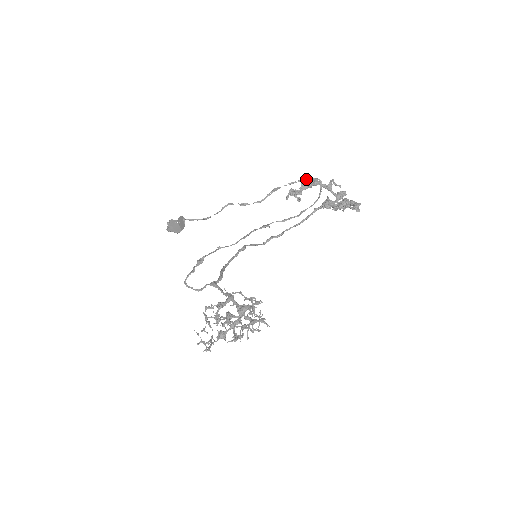
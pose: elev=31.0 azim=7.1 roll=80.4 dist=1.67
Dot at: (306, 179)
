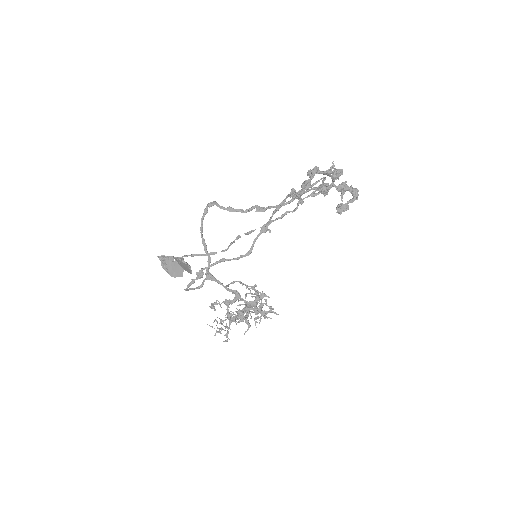
Dot at: (313, 185)
